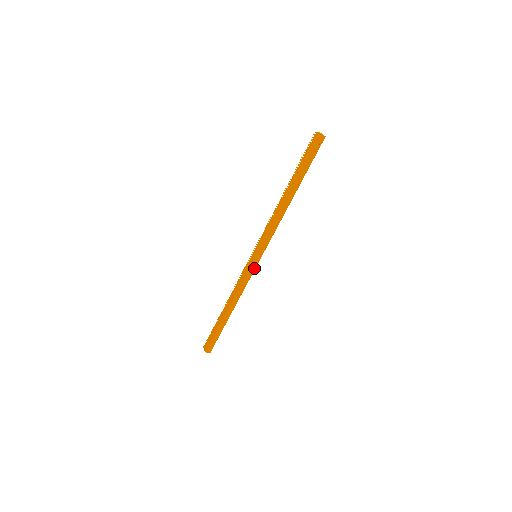
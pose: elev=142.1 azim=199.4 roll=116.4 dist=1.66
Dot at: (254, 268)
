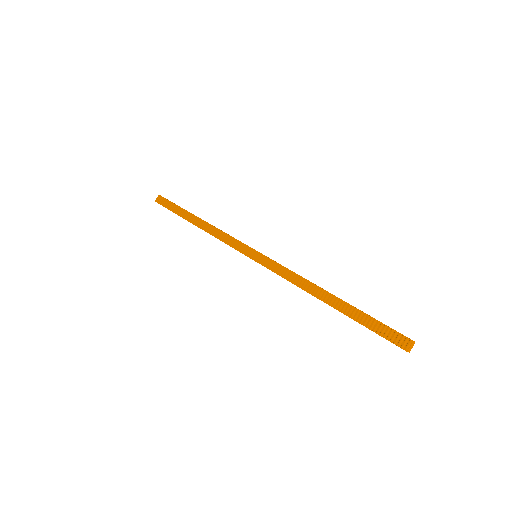
Dot at: occluded
